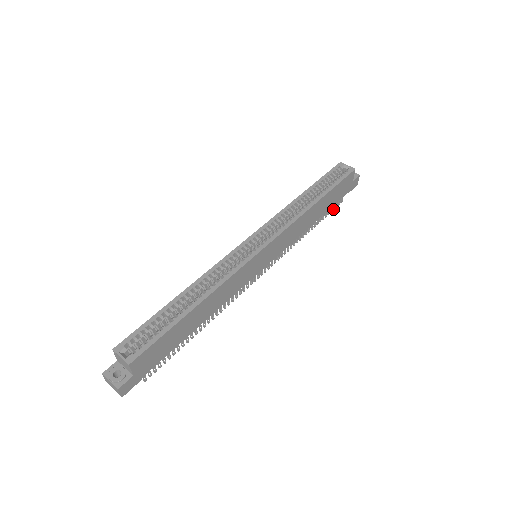
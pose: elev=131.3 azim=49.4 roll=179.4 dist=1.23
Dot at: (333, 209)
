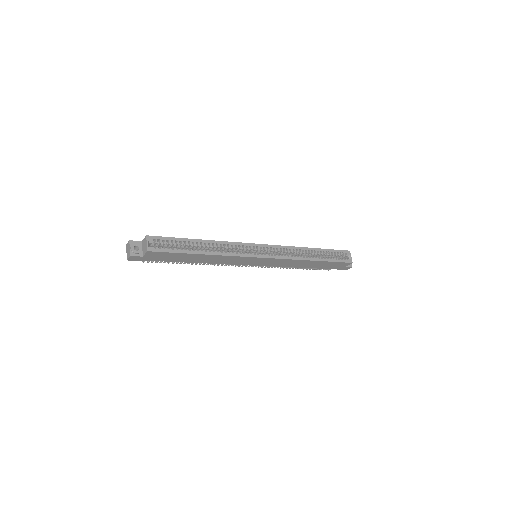
Dot at: (320, 269)
